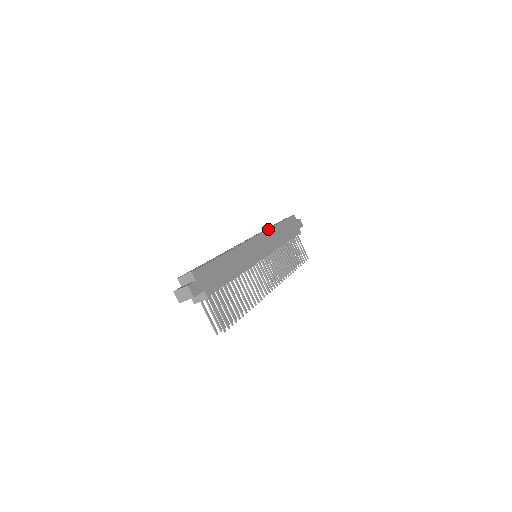
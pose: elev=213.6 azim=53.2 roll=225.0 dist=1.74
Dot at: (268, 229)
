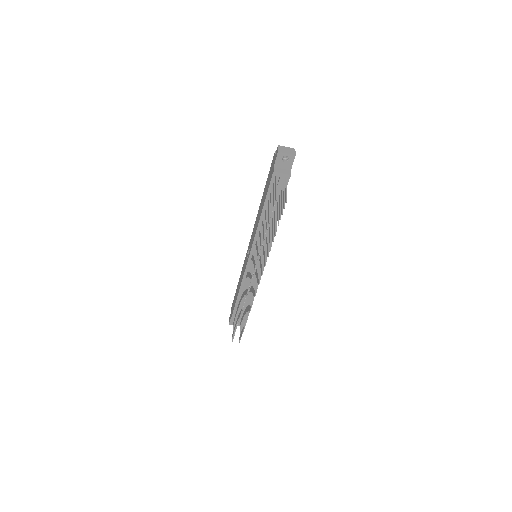
Dot at: occluded
